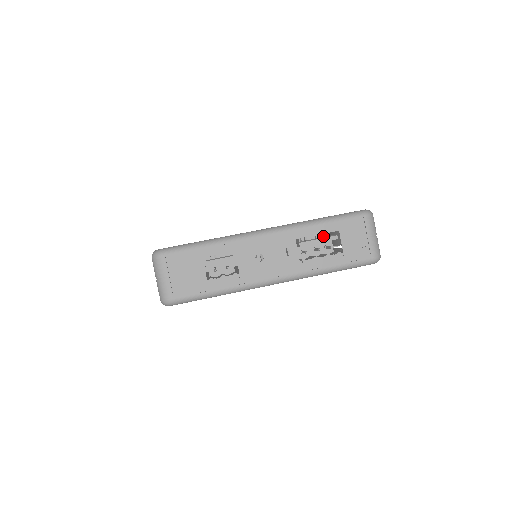
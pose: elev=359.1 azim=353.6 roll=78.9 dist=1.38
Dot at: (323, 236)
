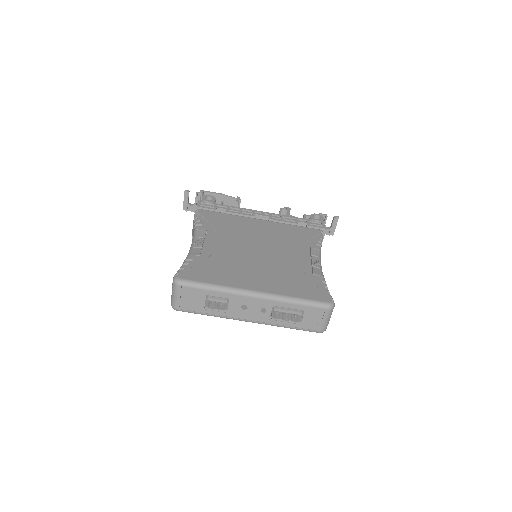
Dot at: occluded
